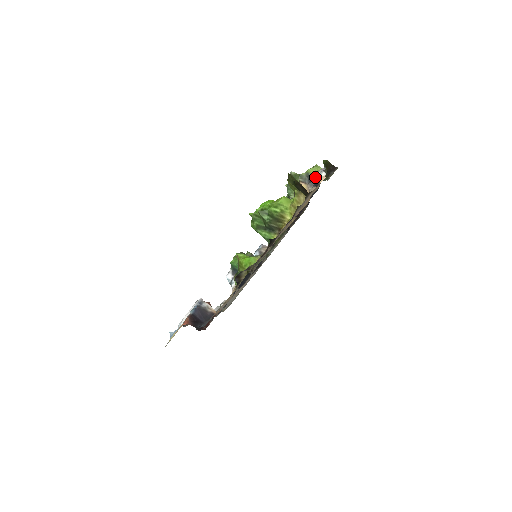
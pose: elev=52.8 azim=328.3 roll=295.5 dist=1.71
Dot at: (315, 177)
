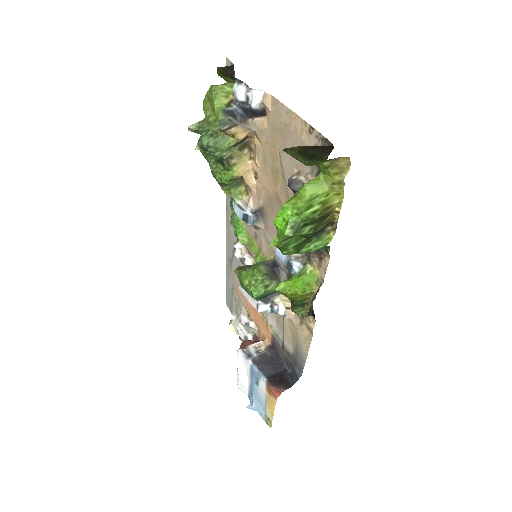
Dot at: (237, 106)
